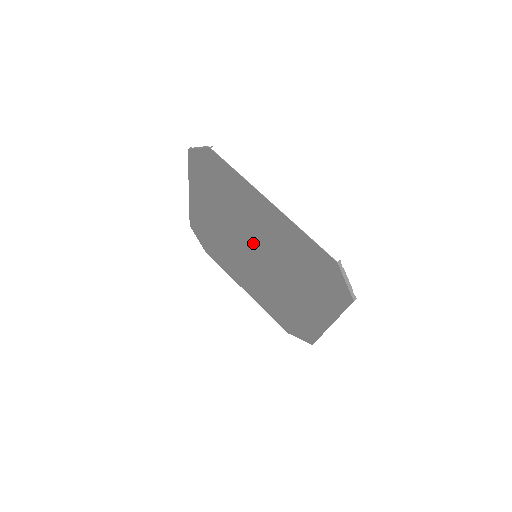
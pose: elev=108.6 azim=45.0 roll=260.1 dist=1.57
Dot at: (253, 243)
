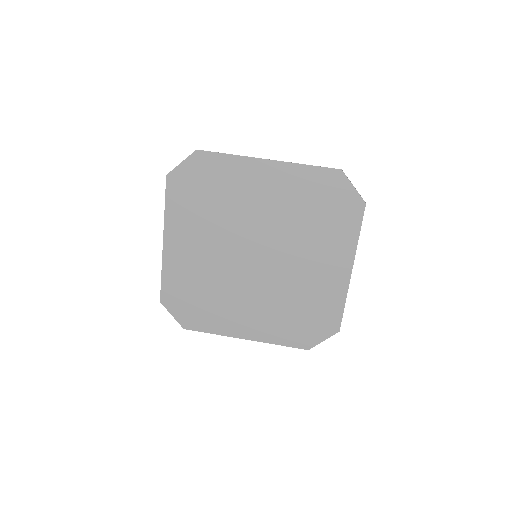
Dot at: (251, 238)
